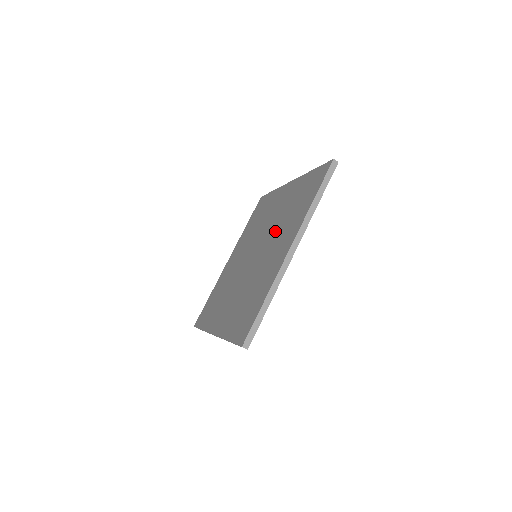
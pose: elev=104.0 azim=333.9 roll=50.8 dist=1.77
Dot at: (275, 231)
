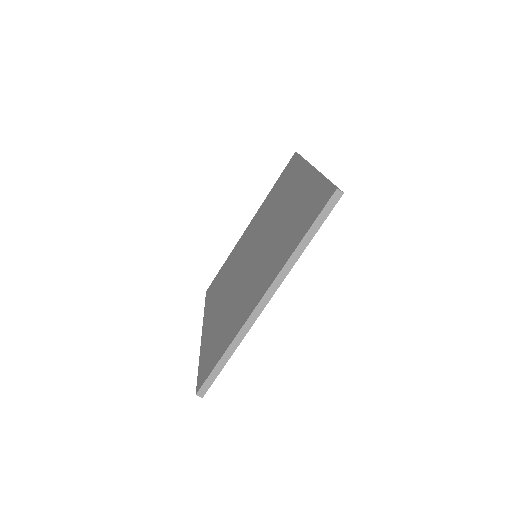
Dot at: (270, 217)
